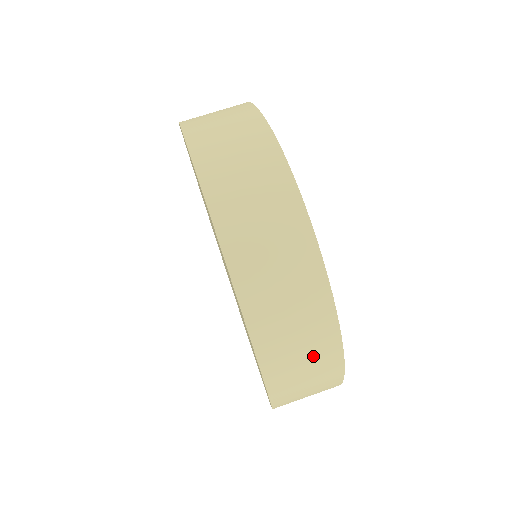
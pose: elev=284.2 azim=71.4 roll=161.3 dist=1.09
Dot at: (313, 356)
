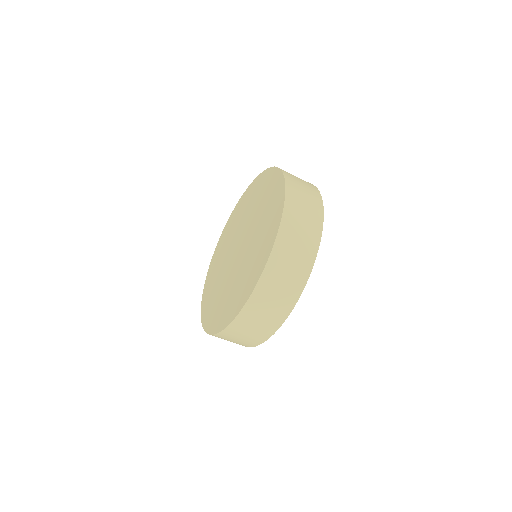
Dot at: (261, 327)
